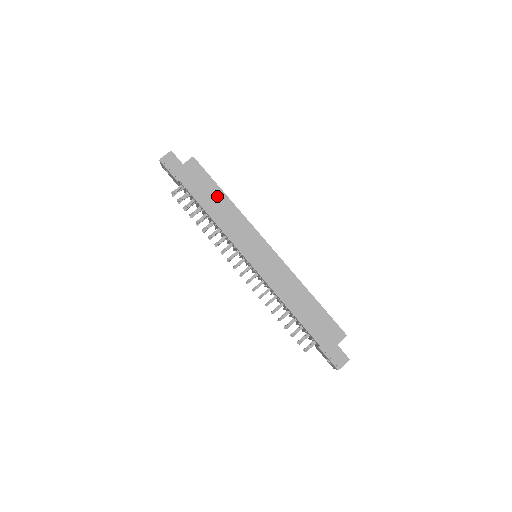
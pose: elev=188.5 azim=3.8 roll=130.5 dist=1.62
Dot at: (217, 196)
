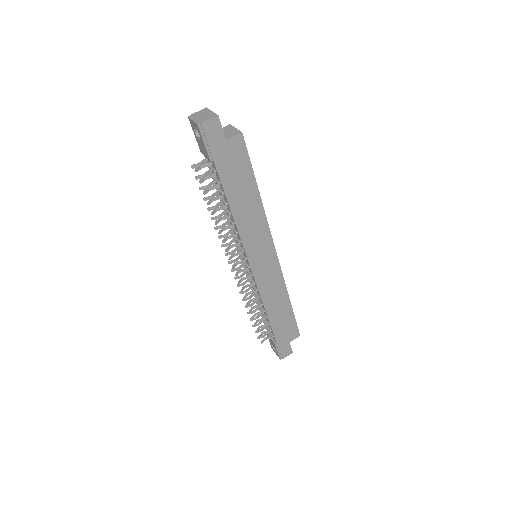
Dot at: (249, 192)
